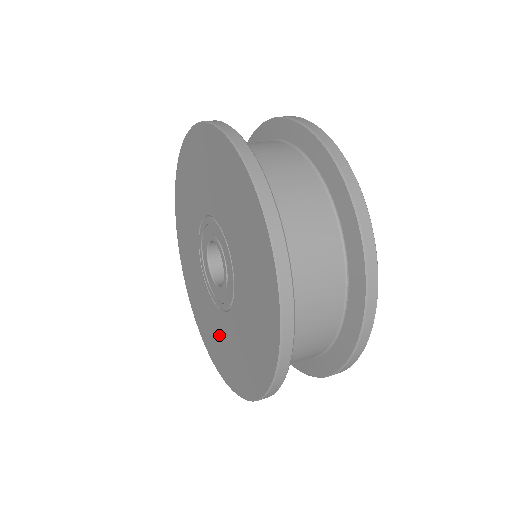
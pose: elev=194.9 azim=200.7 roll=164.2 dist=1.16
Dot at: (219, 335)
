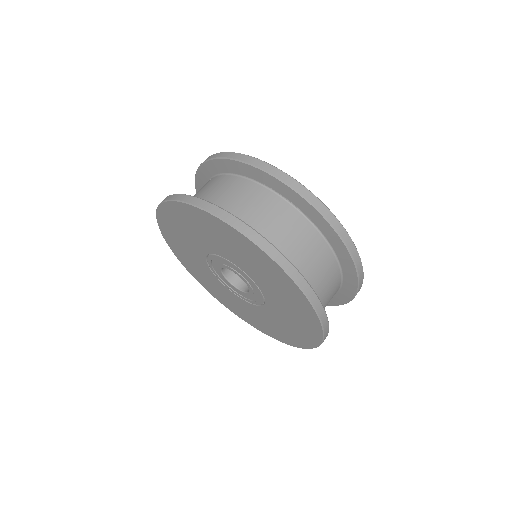
Dot at: (282, 321)
